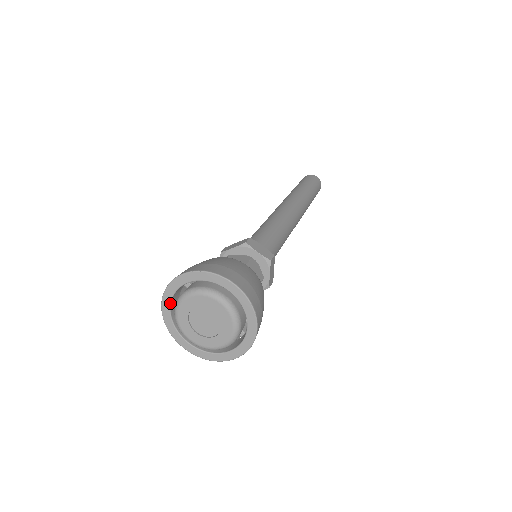
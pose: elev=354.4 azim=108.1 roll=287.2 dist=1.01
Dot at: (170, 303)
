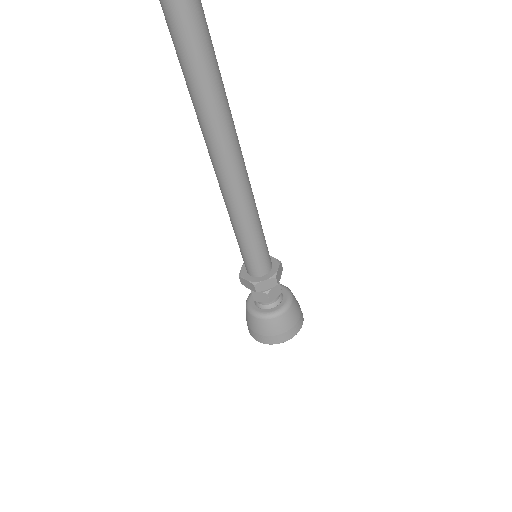
Dot at: occluded
